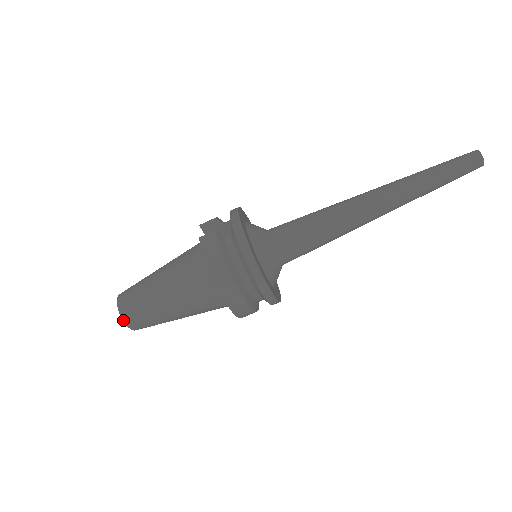
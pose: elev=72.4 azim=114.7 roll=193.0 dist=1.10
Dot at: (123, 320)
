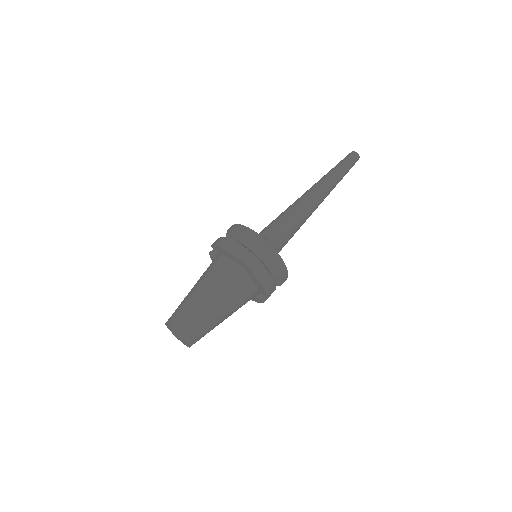
Dot at: (175, 330)
